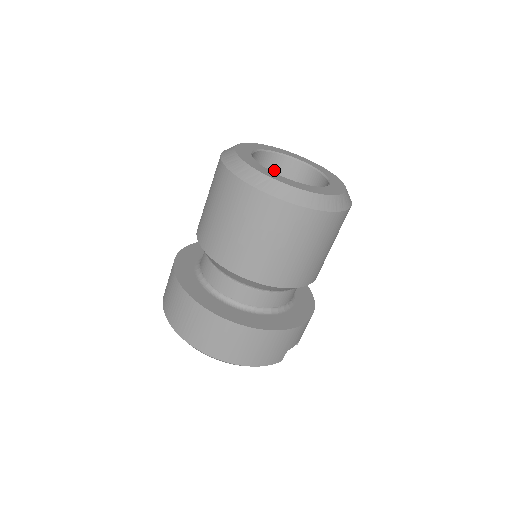
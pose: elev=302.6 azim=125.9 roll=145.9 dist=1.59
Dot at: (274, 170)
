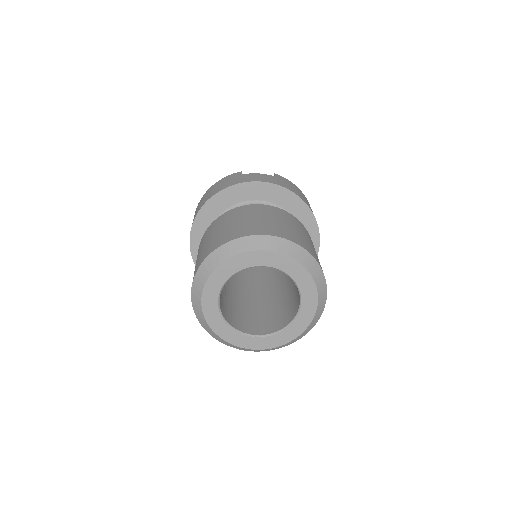
Dot at: occluded
